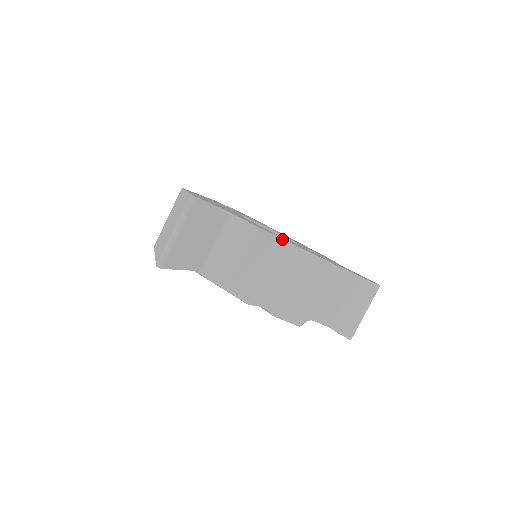
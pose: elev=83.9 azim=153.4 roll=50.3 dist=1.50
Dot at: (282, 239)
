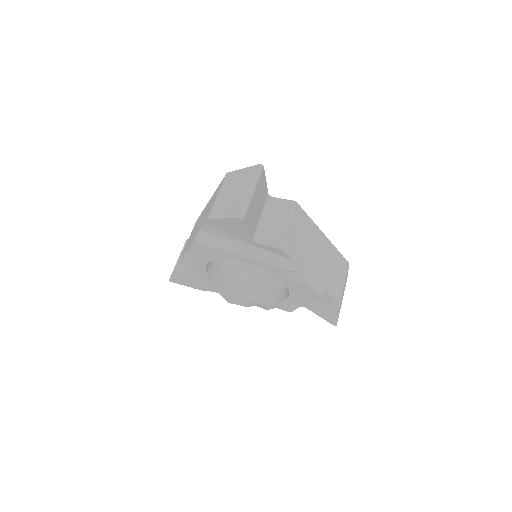
Dot at: (309, 217)
